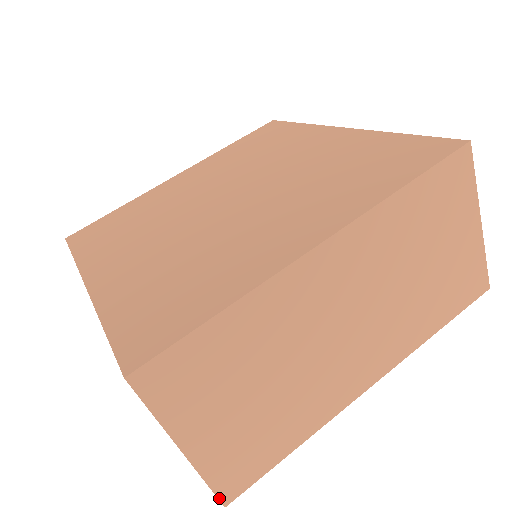
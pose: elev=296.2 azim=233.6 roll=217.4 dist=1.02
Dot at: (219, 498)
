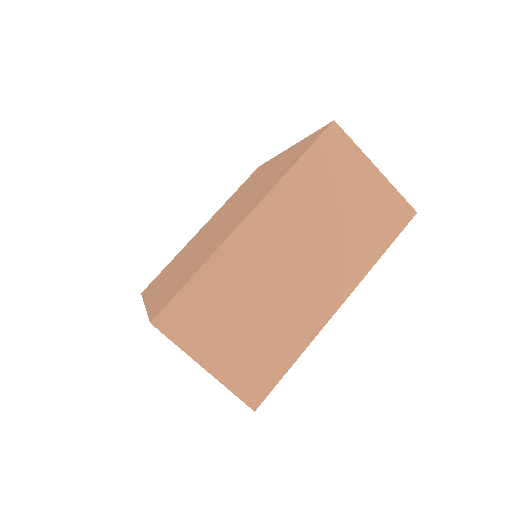
Dot at: (247, 404)
